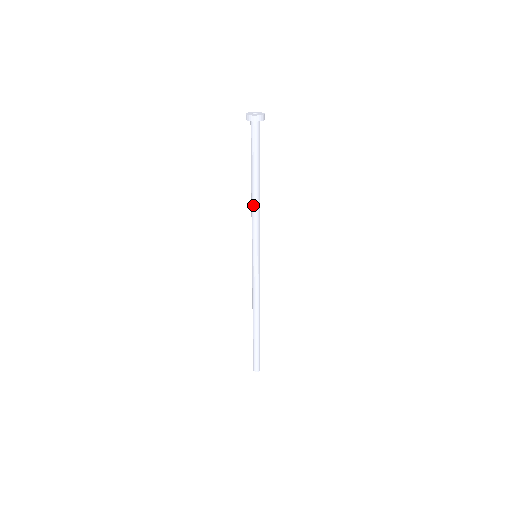
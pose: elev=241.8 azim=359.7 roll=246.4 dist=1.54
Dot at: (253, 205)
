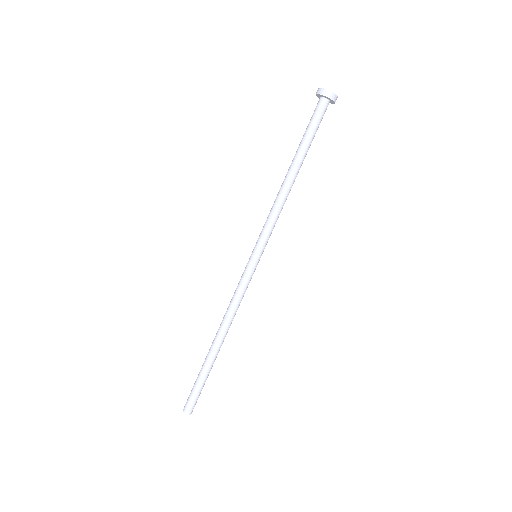
Dot at: (282, 191)
